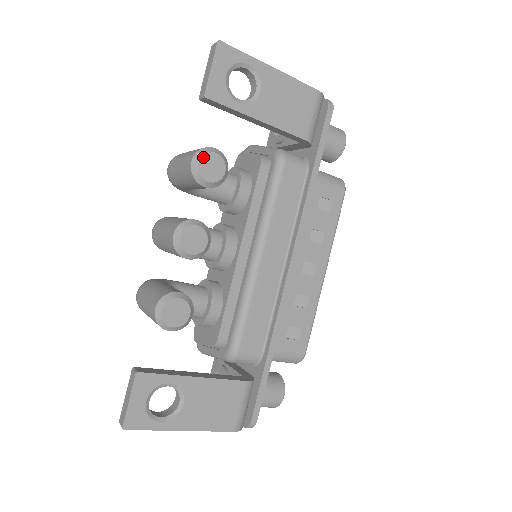
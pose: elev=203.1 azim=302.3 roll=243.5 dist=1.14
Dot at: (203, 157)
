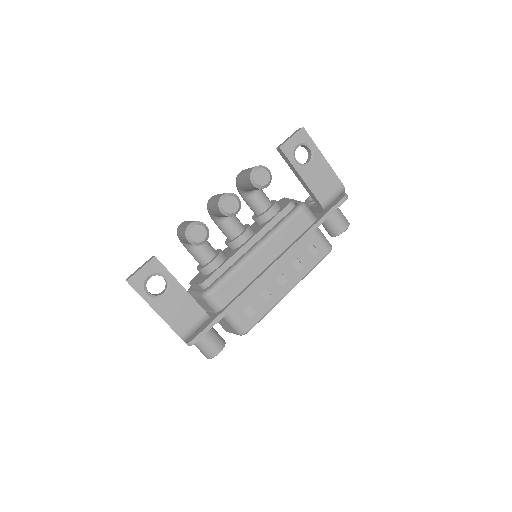
Dot at: (261, 169)
